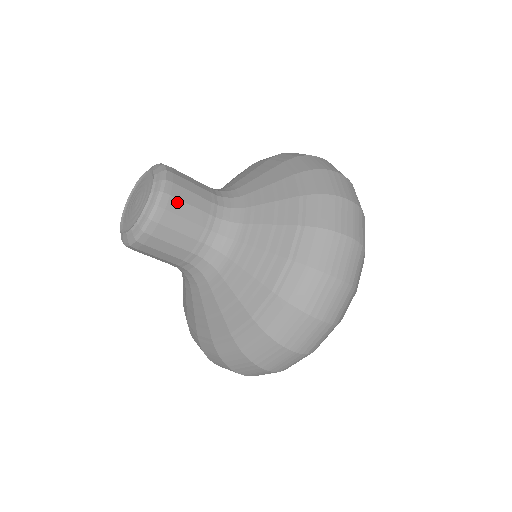
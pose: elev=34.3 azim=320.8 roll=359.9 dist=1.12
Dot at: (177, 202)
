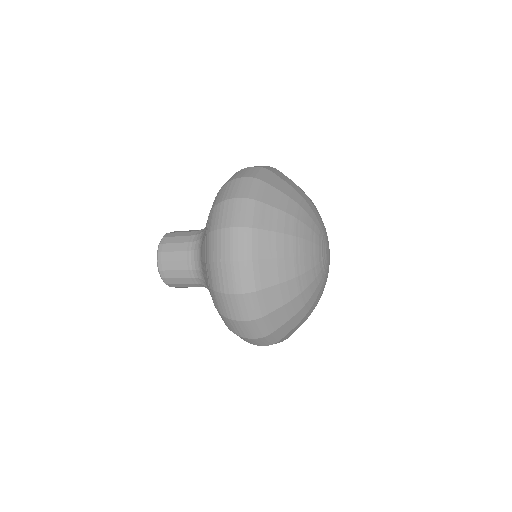
Dot at: (168, 245)
